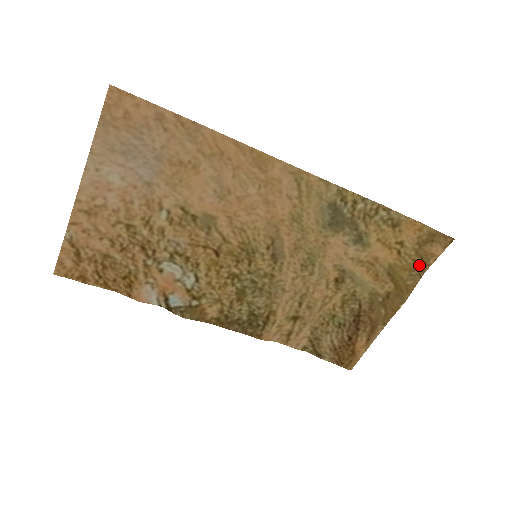
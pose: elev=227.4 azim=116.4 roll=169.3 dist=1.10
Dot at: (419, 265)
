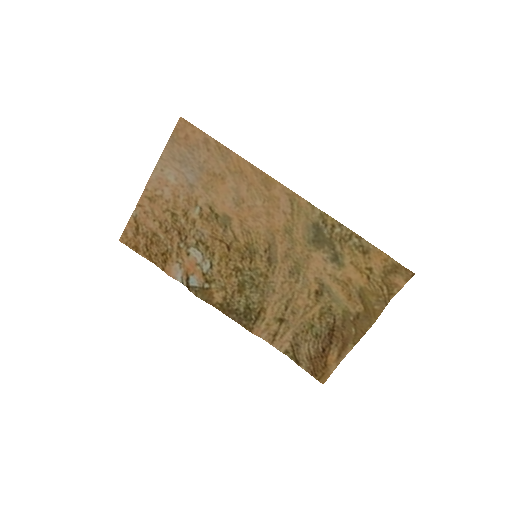
Dot at: (385, 293)
